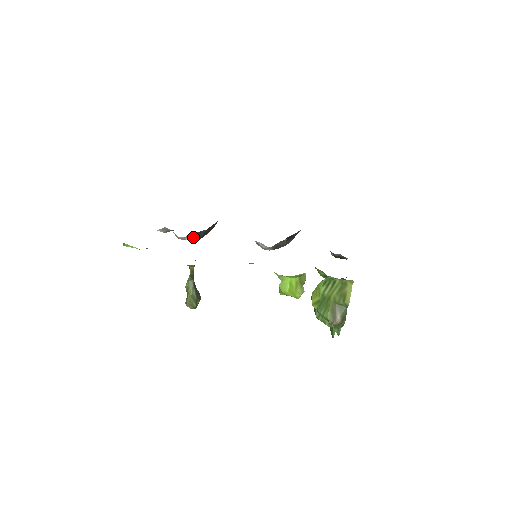
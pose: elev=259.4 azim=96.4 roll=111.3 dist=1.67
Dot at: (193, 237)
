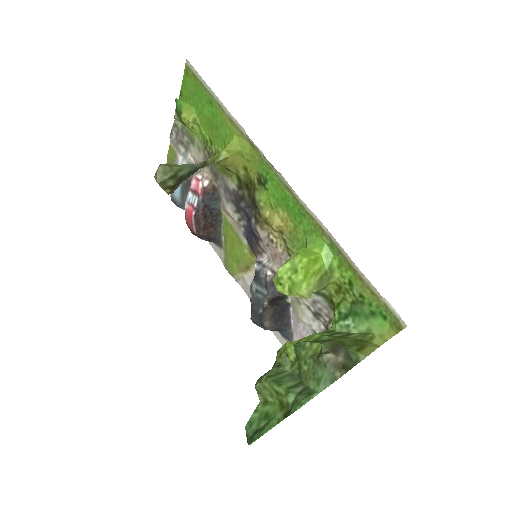
Dot at: (209, 191)
